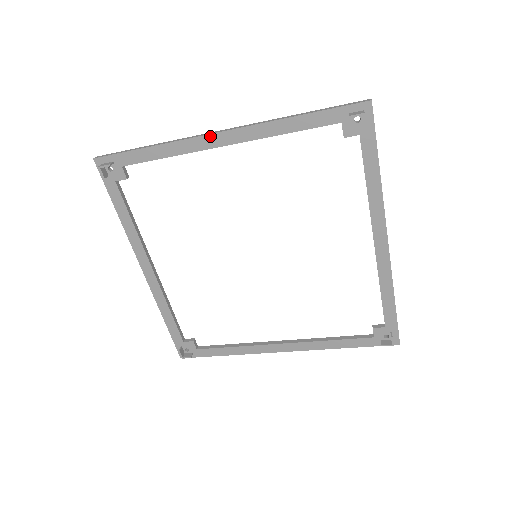
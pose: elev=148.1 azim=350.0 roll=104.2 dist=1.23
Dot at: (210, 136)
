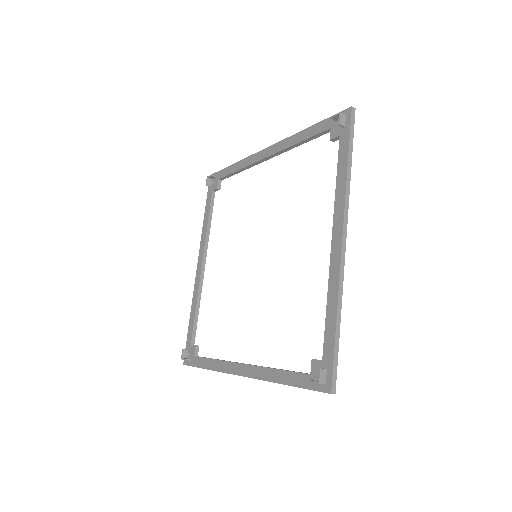
Dot at: (262, 151)
